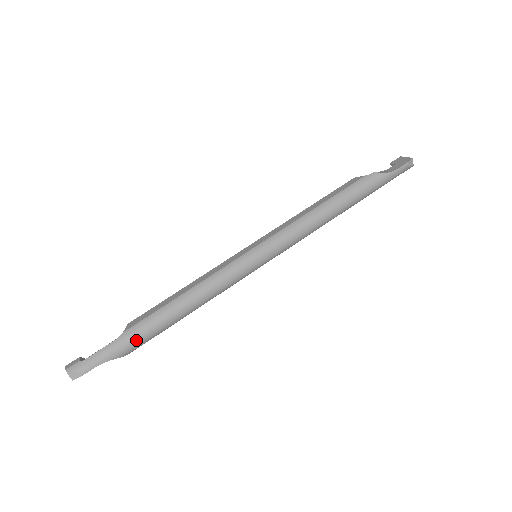
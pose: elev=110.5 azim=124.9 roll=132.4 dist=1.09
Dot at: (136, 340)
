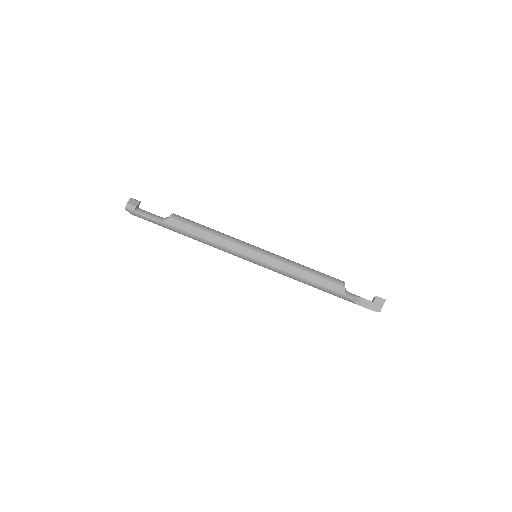
Dot at: occluded
